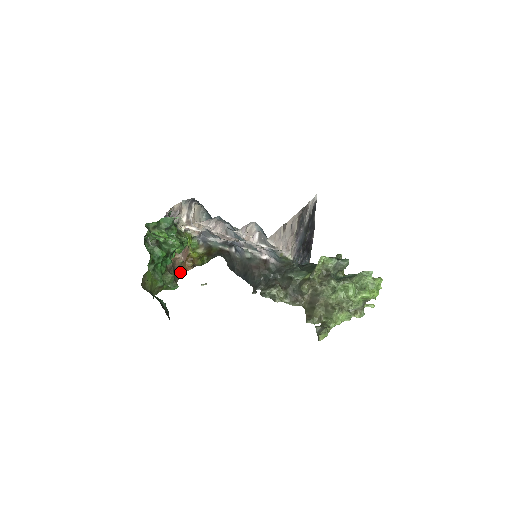
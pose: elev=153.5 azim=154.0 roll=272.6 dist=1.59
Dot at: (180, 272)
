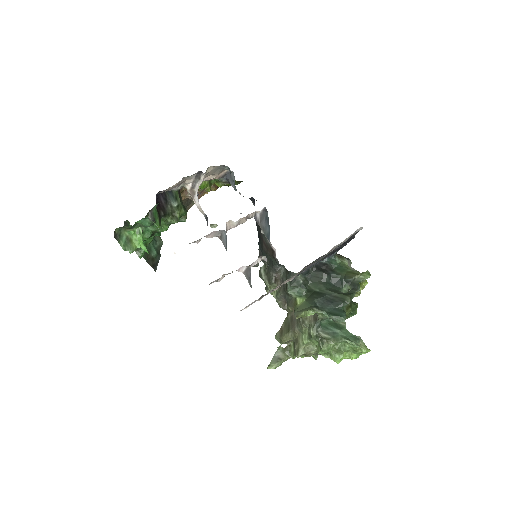
Dot at: occluded
